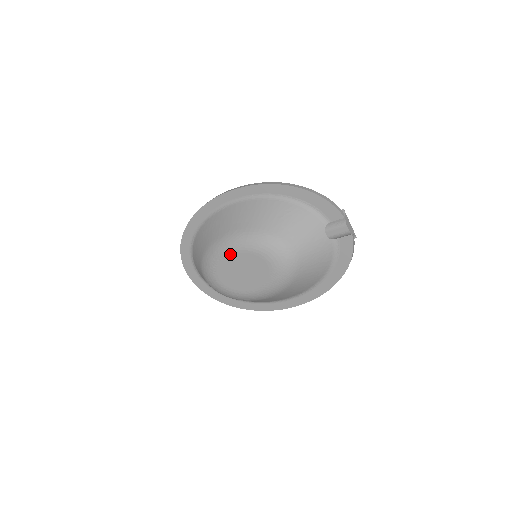
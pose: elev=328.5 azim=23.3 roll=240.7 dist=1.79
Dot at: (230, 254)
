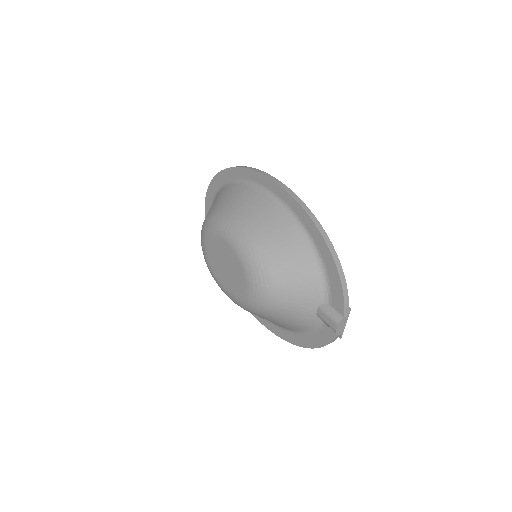
Dot at: (225, 242)
